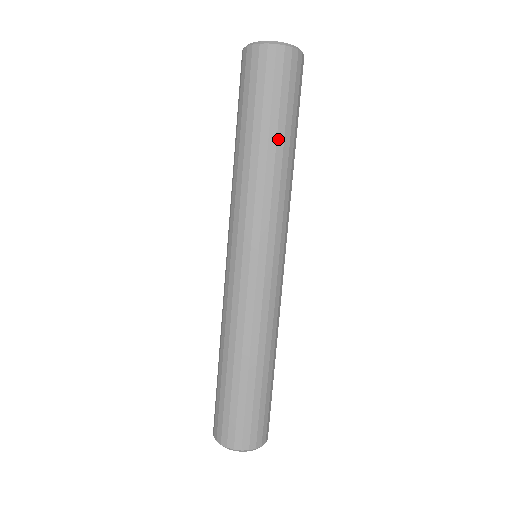
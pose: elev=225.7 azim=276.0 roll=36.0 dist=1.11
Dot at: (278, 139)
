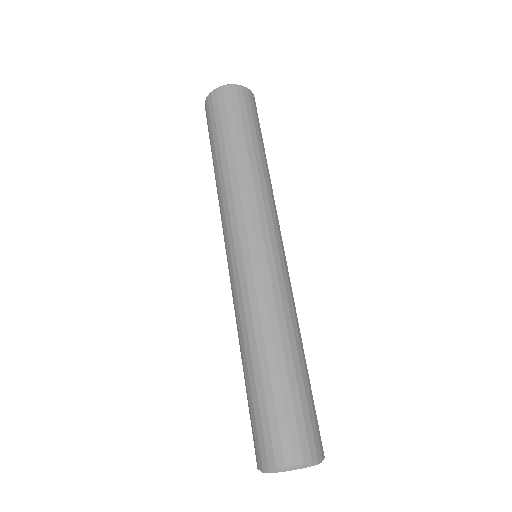
Dot at: (234, 147)
